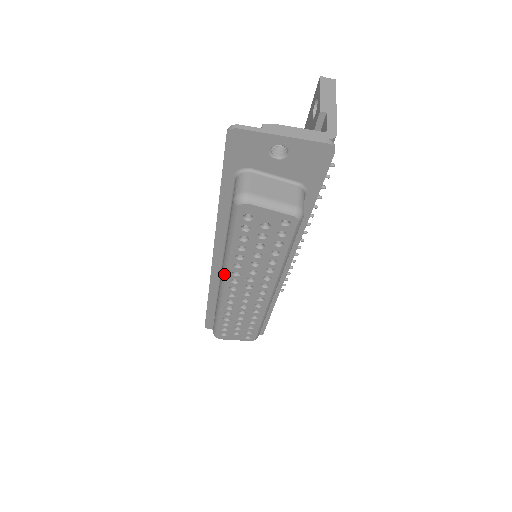
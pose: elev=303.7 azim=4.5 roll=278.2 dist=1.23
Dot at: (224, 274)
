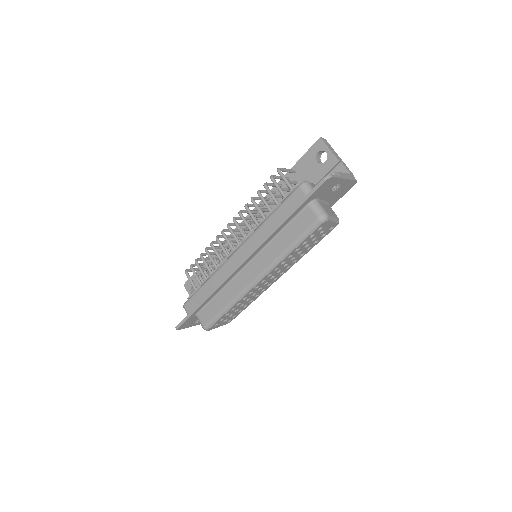
Dot at: (268, 272)
